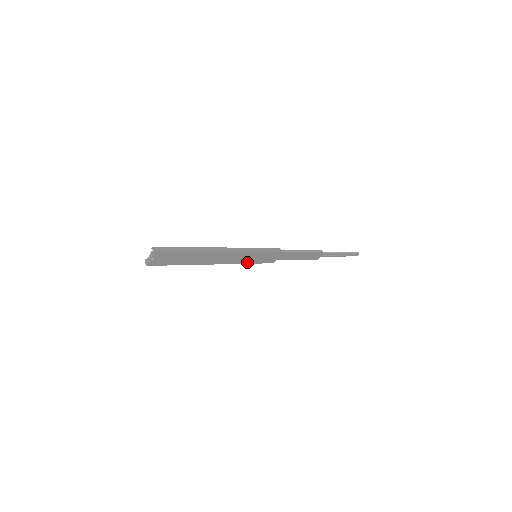
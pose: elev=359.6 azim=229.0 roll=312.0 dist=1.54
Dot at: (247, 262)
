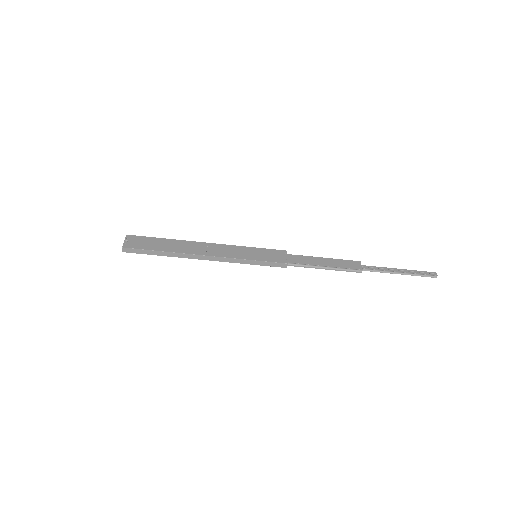
Dot at: (247, 258)
